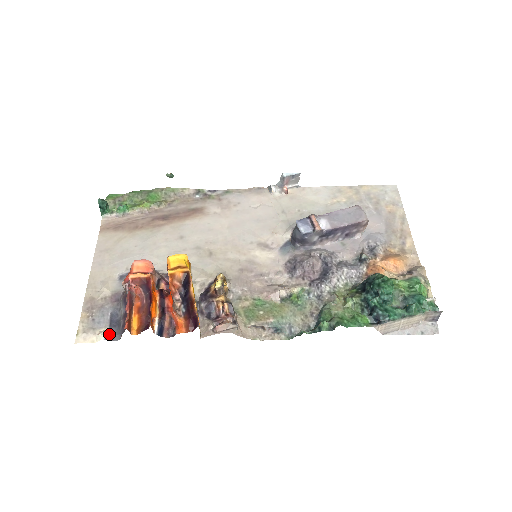
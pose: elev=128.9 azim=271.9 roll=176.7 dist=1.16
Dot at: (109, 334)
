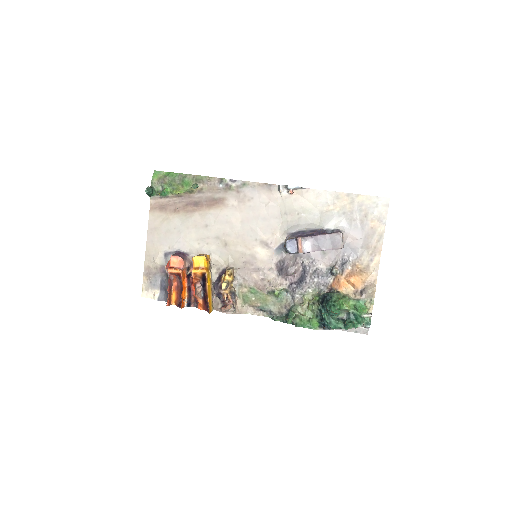
Dot at: (160, 296)
